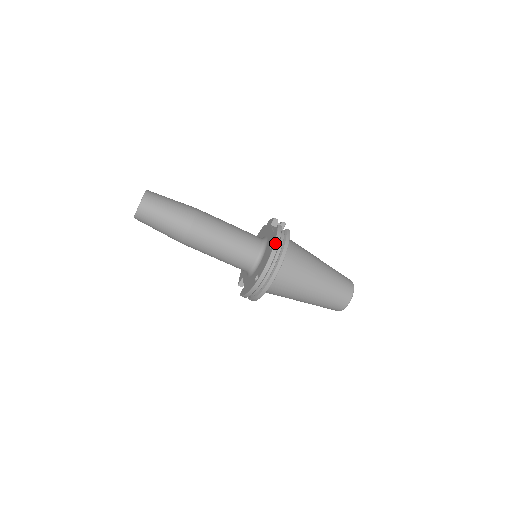
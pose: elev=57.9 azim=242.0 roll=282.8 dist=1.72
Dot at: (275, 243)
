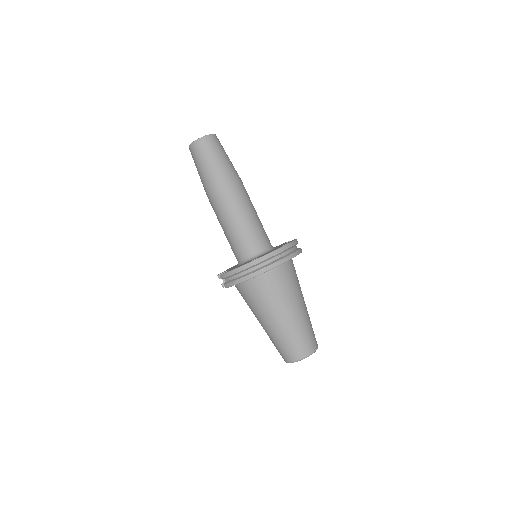
Dot at: (290, 243)
